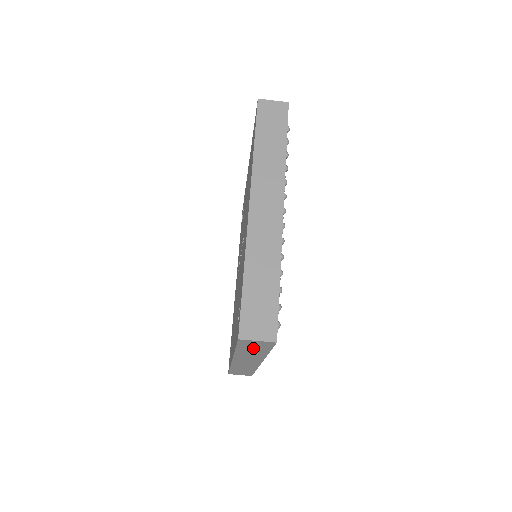
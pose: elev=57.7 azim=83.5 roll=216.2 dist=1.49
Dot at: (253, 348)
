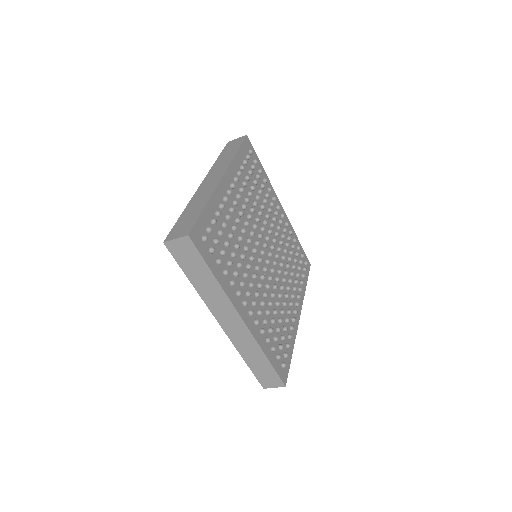
Dot at: occluded
